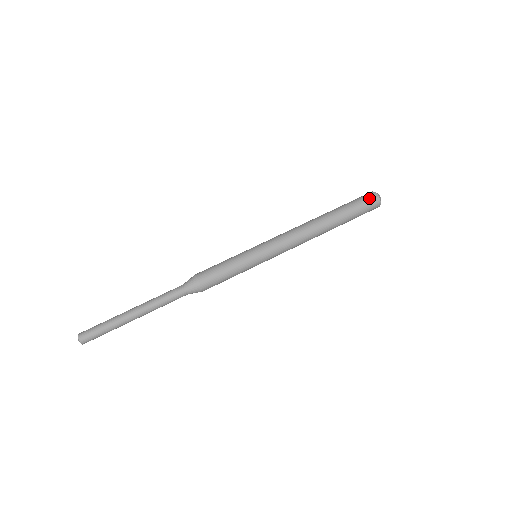
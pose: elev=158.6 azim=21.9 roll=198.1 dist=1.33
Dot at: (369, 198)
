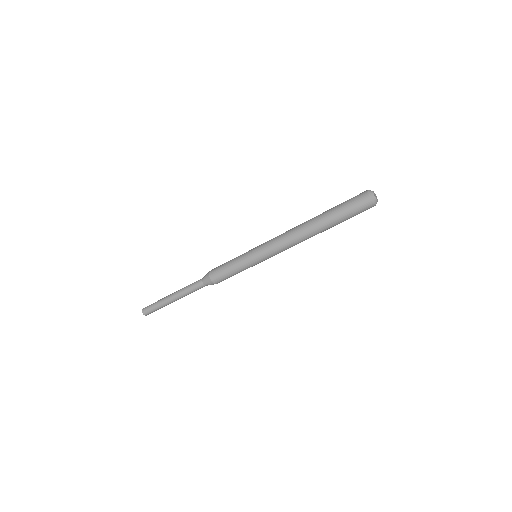
Dot at: (363, 206)
